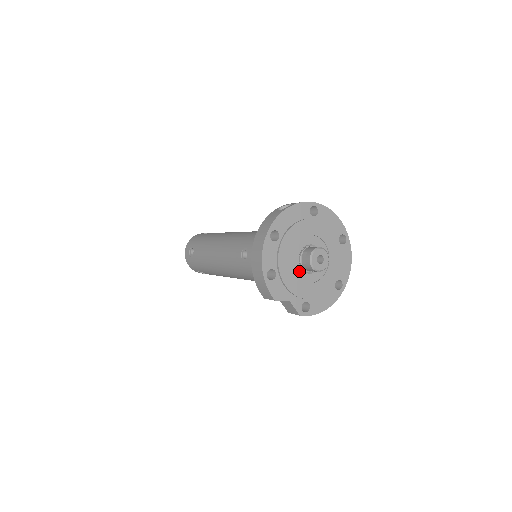
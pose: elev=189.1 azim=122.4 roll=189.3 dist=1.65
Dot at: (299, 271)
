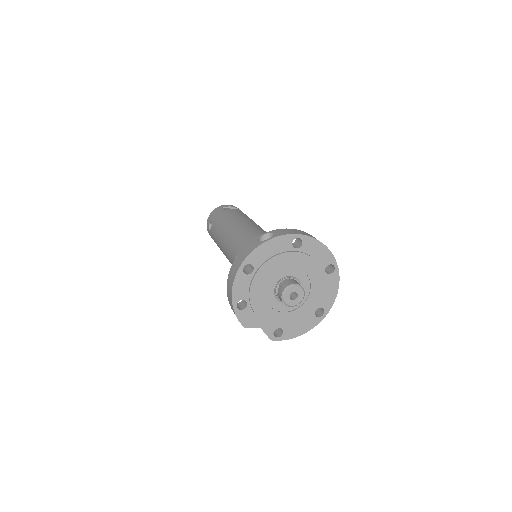
Dot at: (273, 301)
